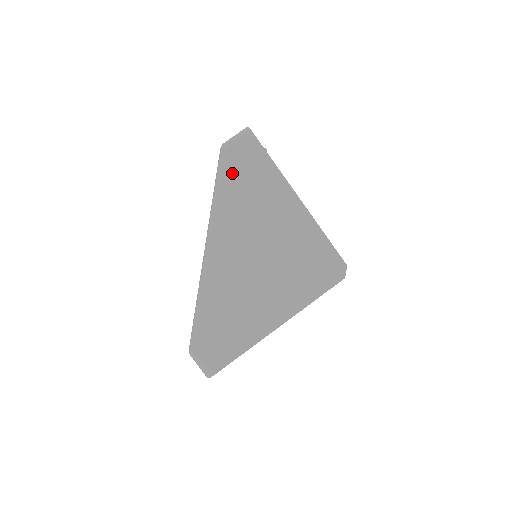
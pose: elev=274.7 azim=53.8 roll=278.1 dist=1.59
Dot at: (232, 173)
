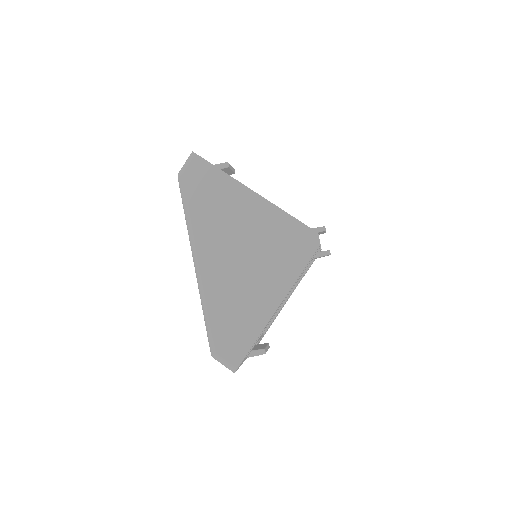
Dot at: (192, 194)
